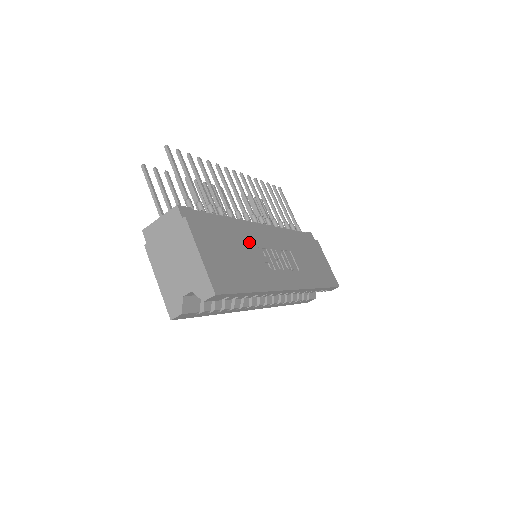
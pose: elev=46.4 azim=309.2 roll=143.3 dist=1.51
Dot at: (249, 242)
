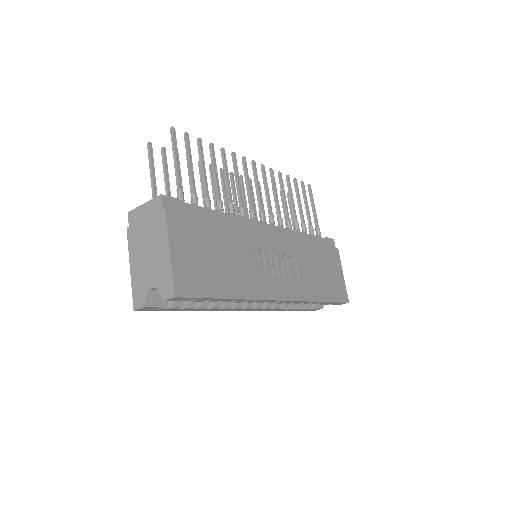
Dot at: (242, 243)
